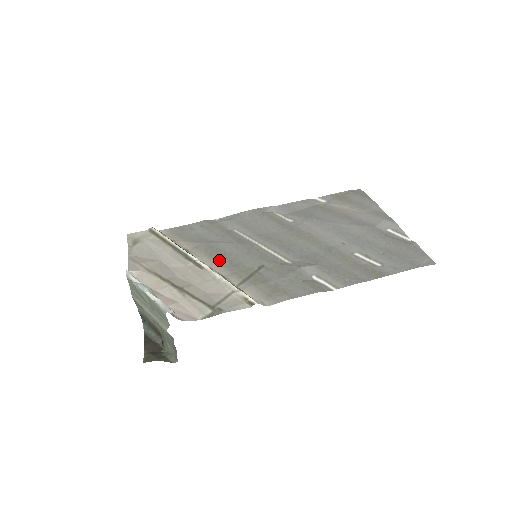
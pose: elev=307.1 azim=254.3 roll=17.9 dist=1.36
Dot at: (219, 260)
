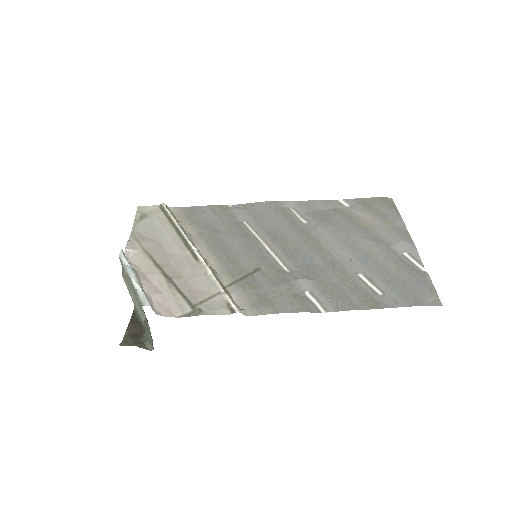
Dot at: (218, 253)
